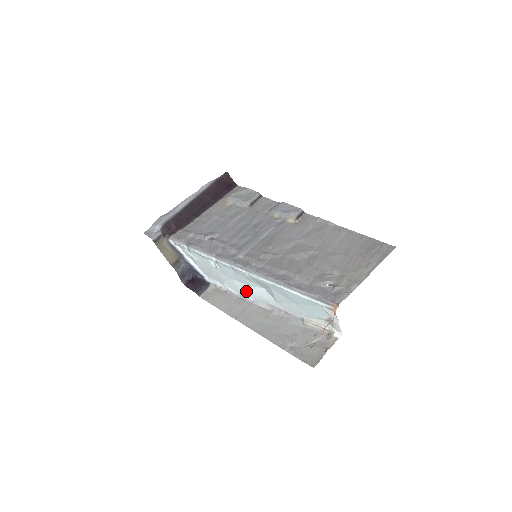
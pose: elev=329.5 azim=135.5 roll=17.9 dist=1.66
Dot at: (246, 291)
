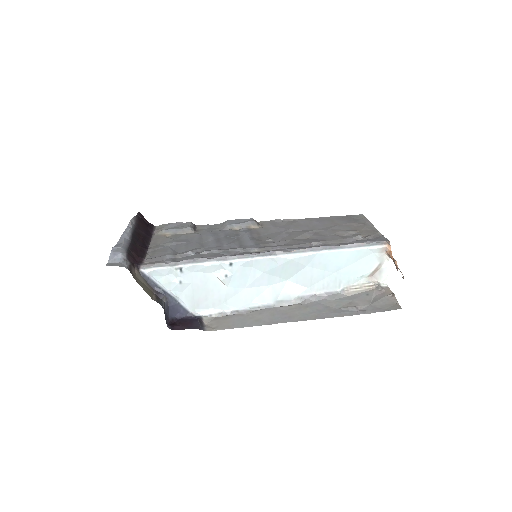
Dot at: (262, 297)
